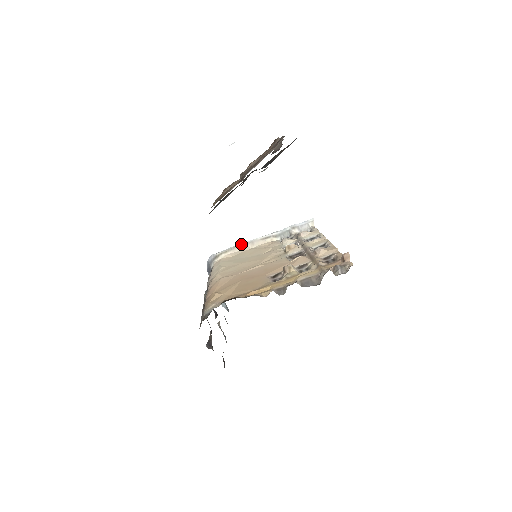
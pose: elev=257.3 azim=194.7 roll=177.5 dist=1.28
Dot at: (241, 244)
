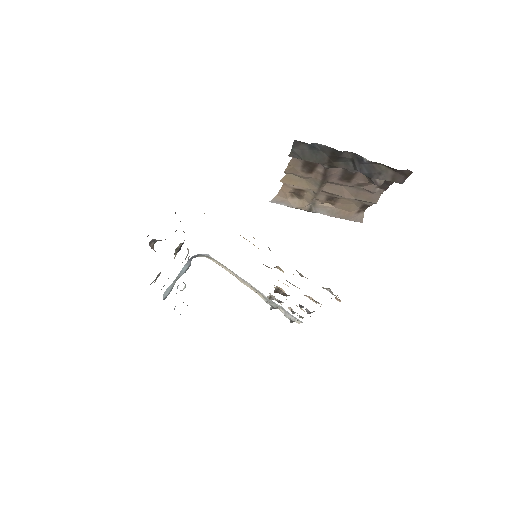
Dot at: occluded
